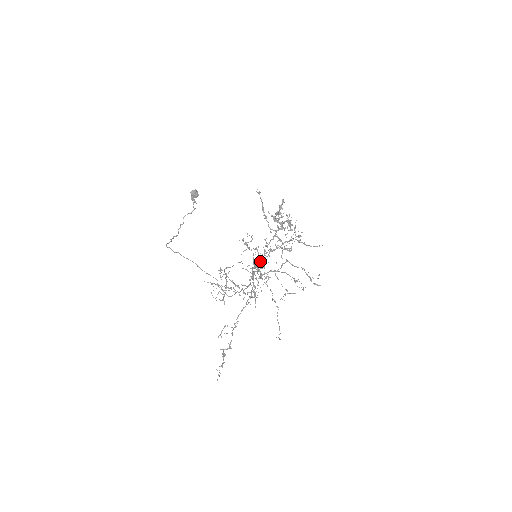
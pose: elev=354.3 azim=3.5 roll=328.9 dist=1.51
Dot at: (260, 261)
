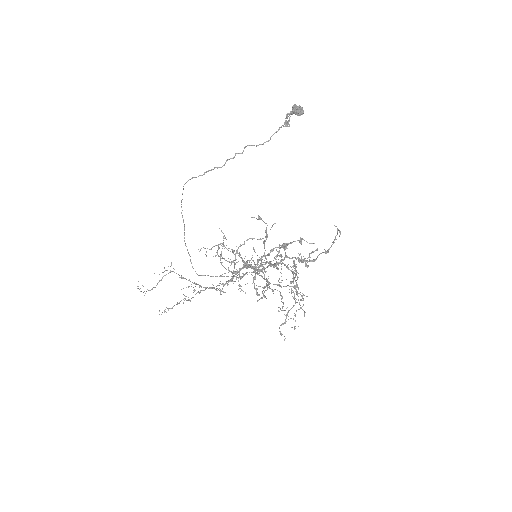
Dot at: occluded
